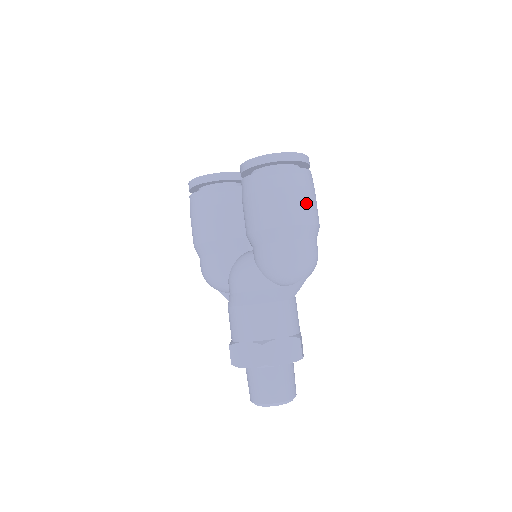
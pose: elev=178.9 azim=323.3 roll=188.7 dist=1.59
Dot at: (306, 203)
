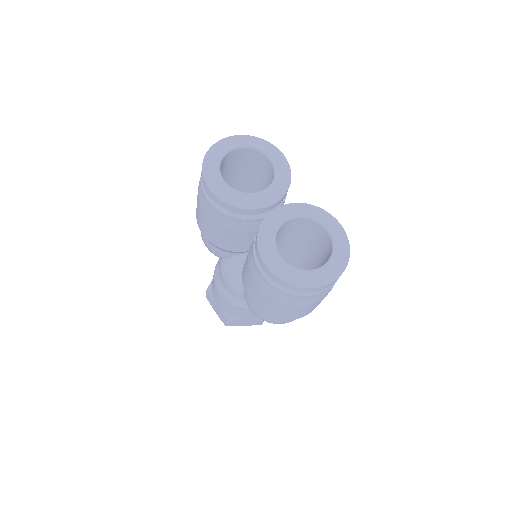
Dot at: (306, 310)
